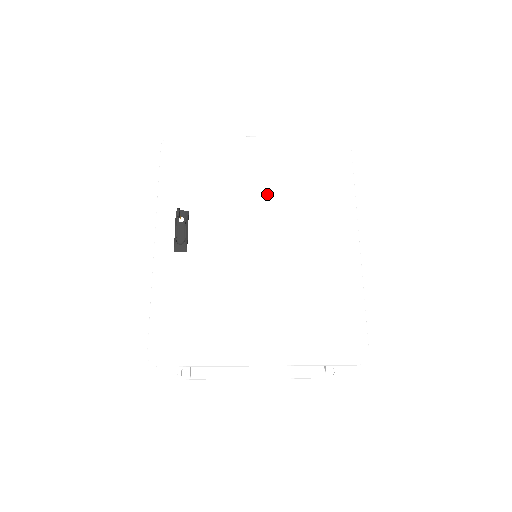
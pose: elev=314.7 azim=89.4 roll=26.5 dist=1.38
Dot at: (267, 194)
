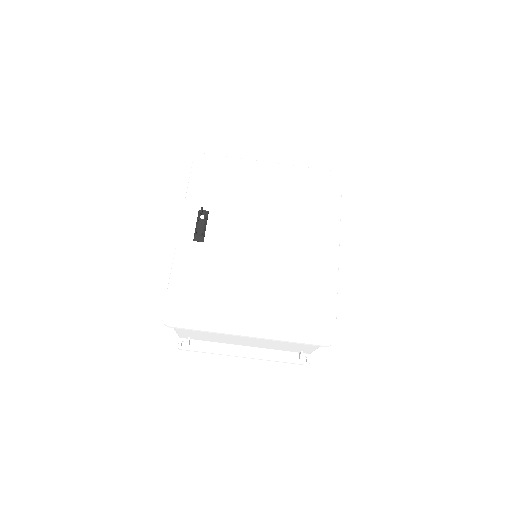
Dot at: (272, 207)
